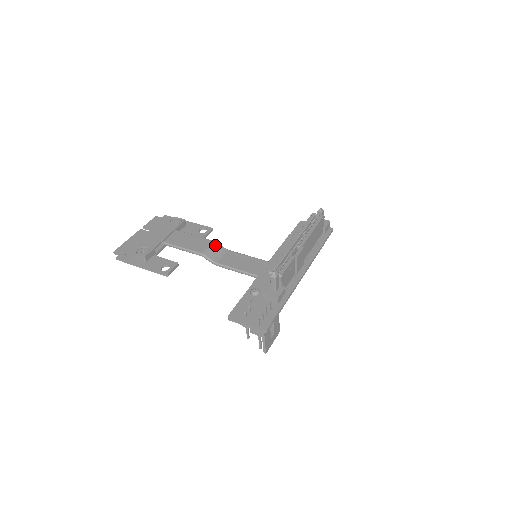
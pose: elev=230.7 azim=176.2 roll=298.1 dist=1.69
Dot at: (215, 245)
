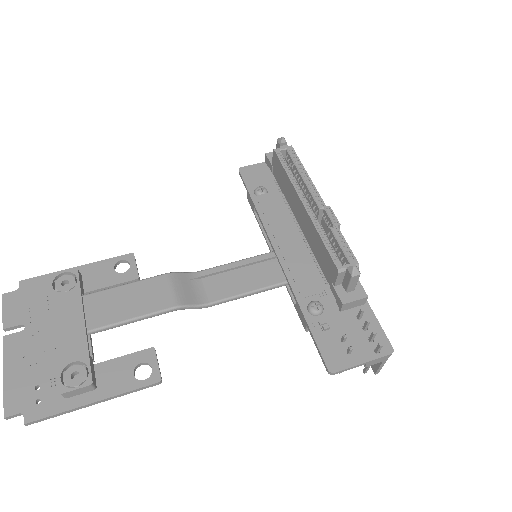
Dot at: (177, 278)
